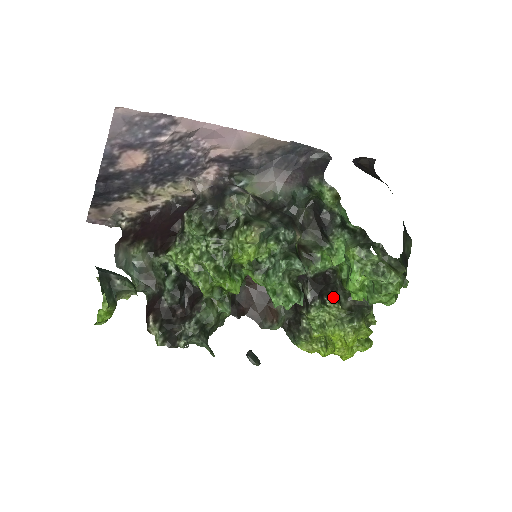
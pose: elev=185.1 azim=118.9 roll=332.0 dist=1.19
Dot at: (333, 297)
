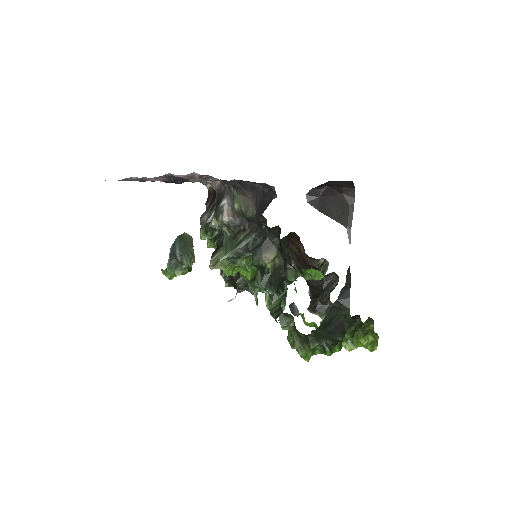
Dot at: (315, 309)
